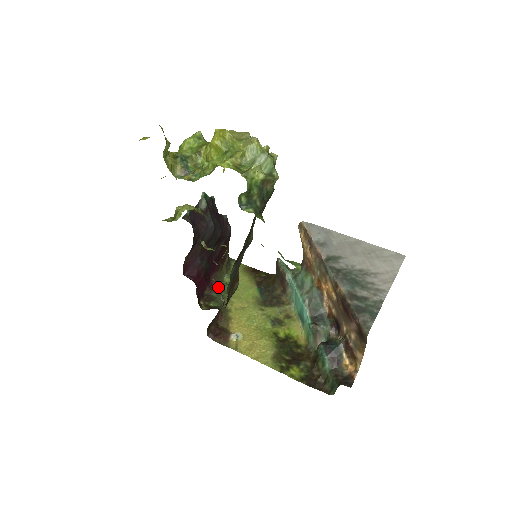
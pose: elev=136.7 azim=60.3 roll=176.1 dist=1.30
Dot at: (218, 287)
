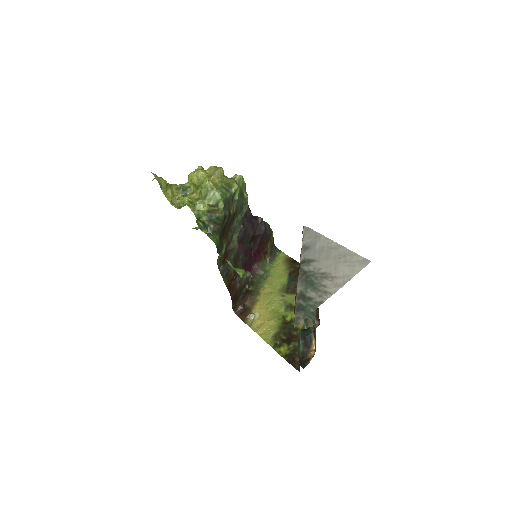
Dot at: (260, 274)
